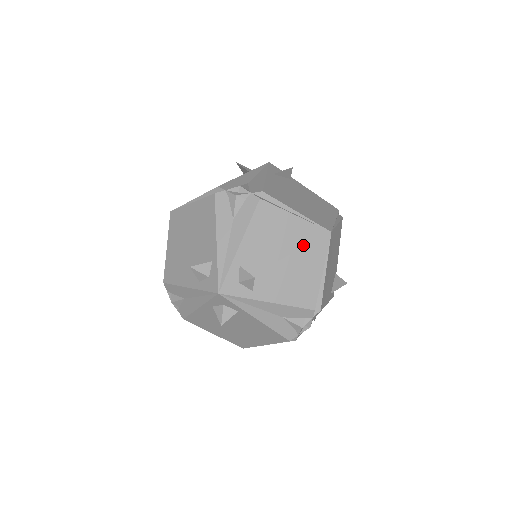
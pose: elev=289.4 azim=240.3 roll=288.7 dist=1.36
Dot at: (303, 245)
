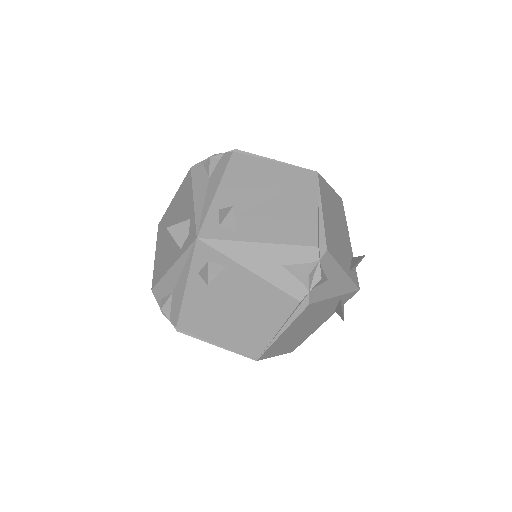
Dot at: (288, 186)
